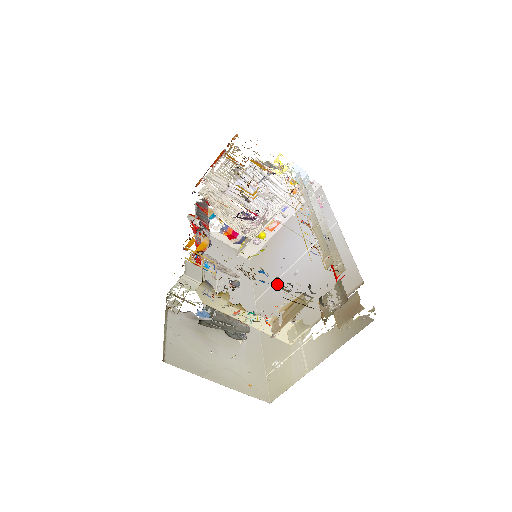
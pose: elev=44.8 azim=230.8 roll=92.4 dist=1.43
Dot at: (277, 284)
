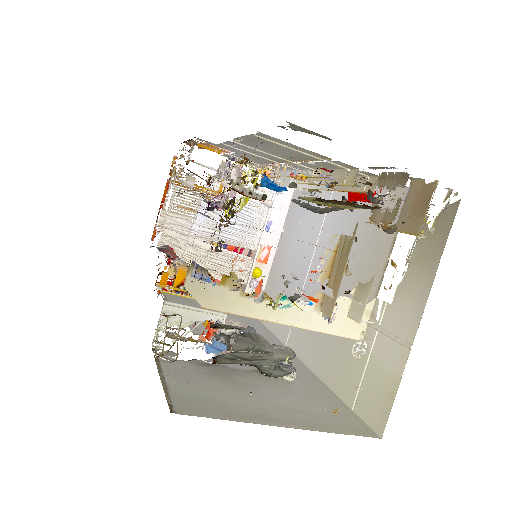
Dot at: (296, 200)
